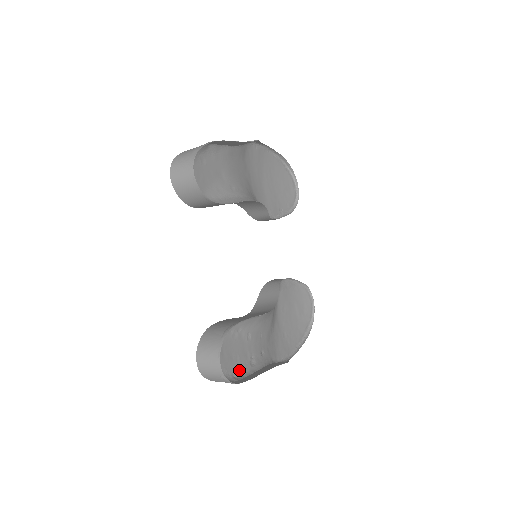
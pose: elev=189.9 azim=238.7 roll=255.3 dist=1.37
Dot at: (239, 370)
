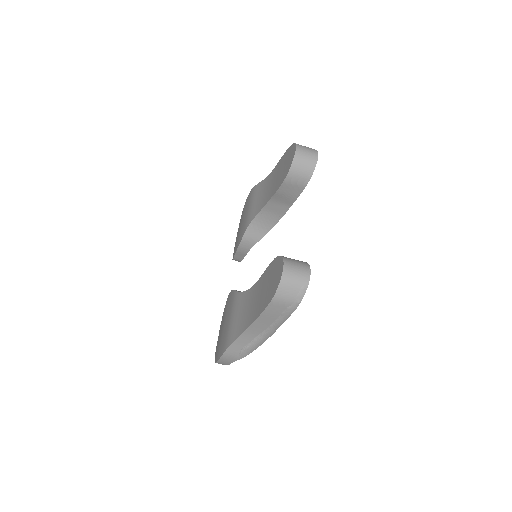
Dot at: occluded
